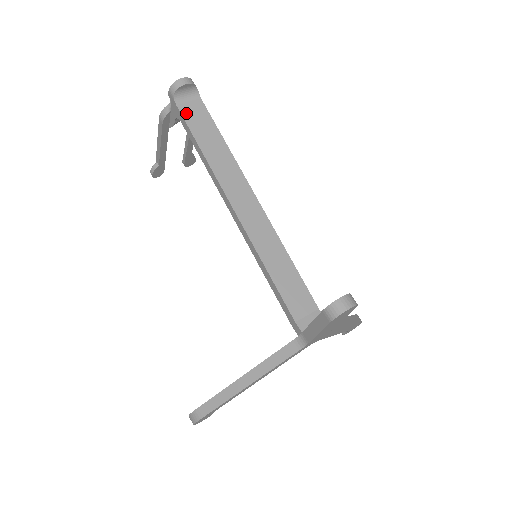
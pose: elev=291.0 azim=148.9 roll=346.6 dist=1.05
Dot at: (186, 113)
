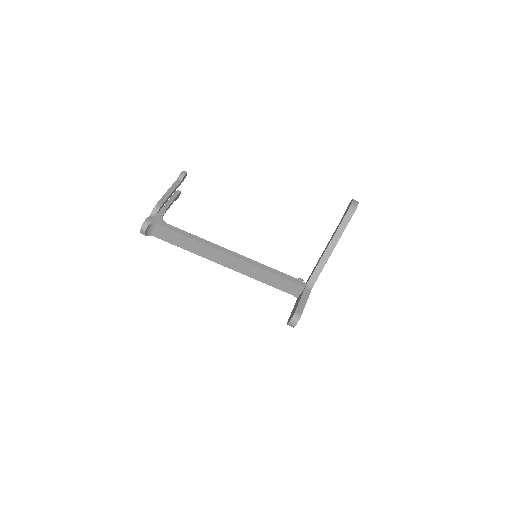
Dot at: (160, 237)
